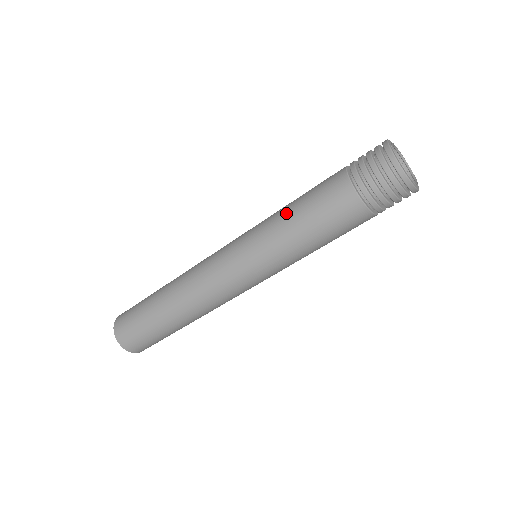
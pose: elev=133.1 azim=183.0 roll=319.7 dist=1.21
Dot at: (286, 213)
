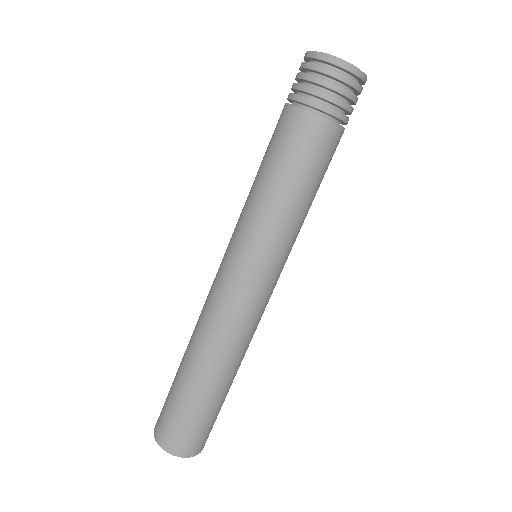
Dot at: (257, 185)
